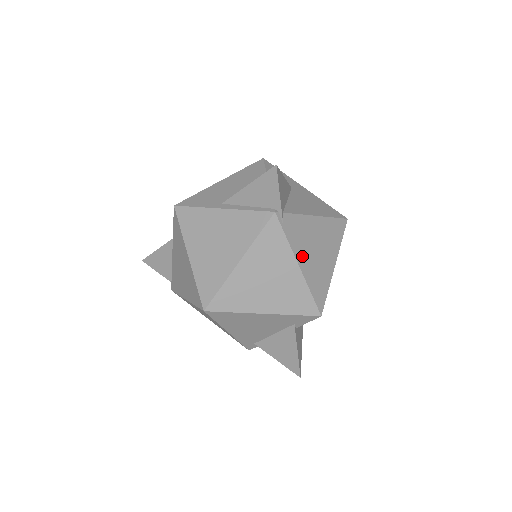
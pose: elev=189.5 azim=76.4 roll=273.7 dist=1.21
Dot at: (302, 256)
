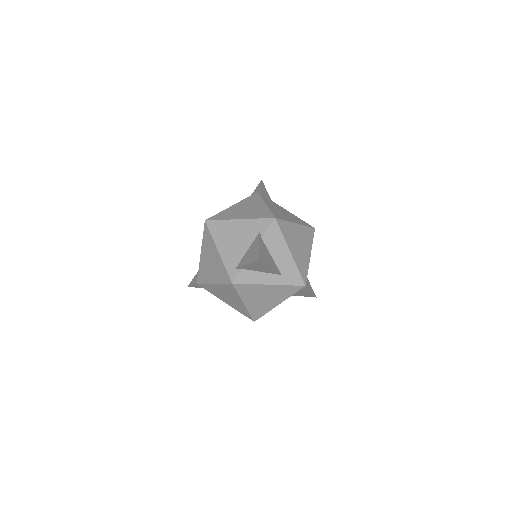
Dot at: (270, 205)
